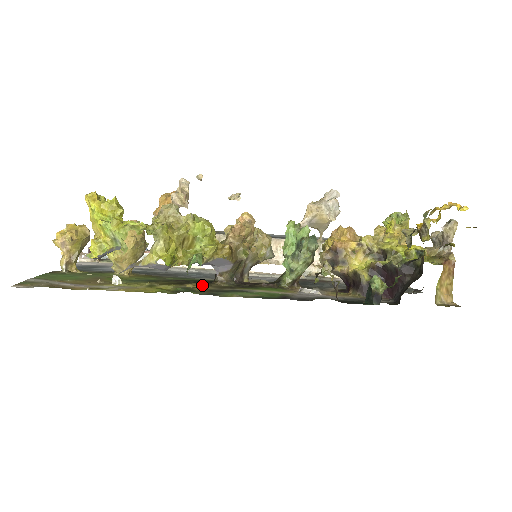
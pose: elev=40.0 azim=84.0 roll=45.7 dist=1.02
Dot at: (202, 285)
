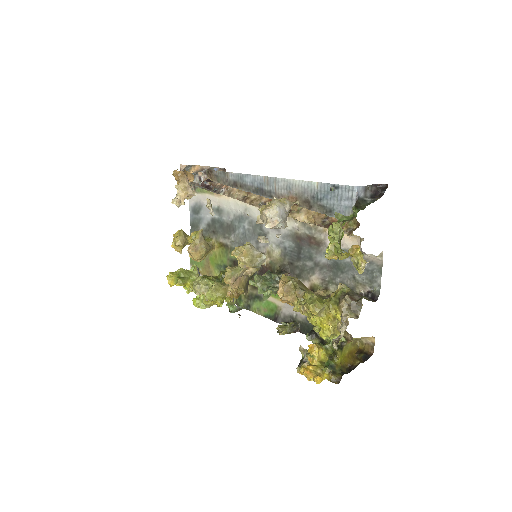
Dot at: occluded
